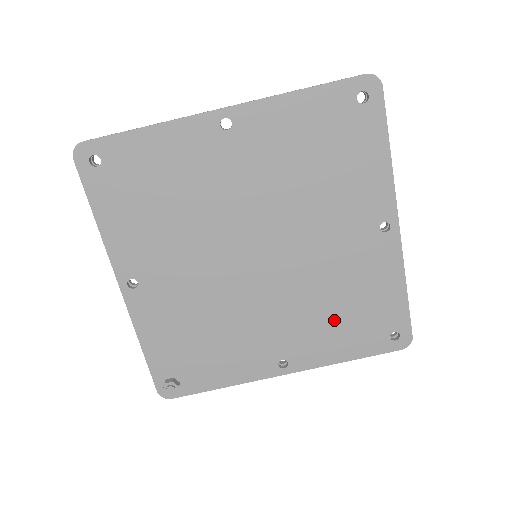
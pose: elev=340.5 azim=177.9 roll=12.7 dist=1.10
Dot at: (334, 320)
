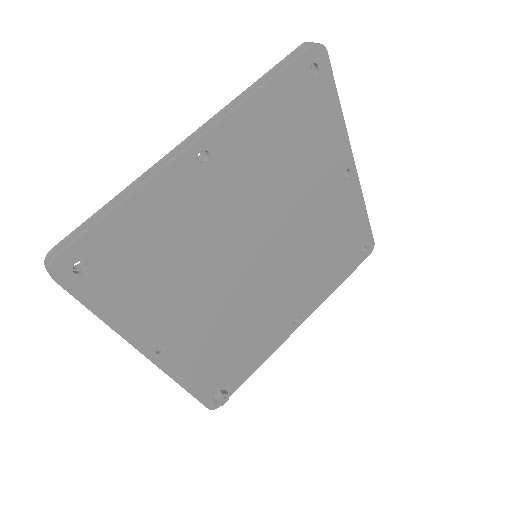
Dot at: (324, 266)
